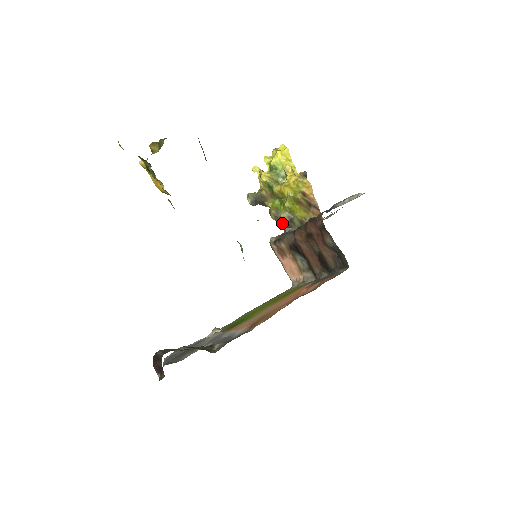
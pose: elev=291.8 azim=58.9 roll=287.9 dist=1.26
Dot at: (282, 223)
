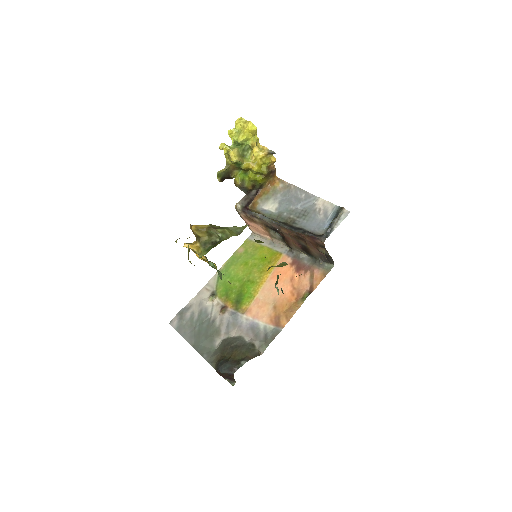
Dot at: (245, 190)
